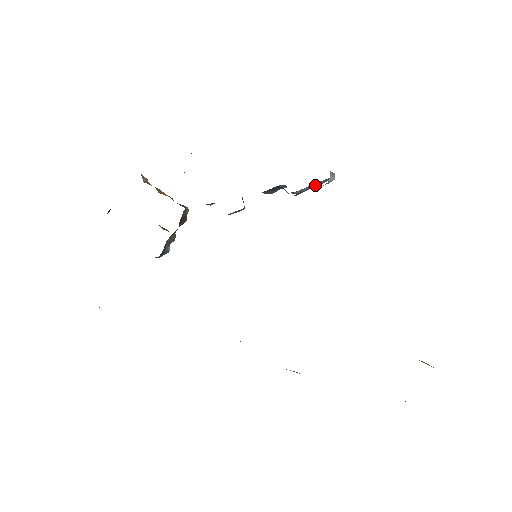
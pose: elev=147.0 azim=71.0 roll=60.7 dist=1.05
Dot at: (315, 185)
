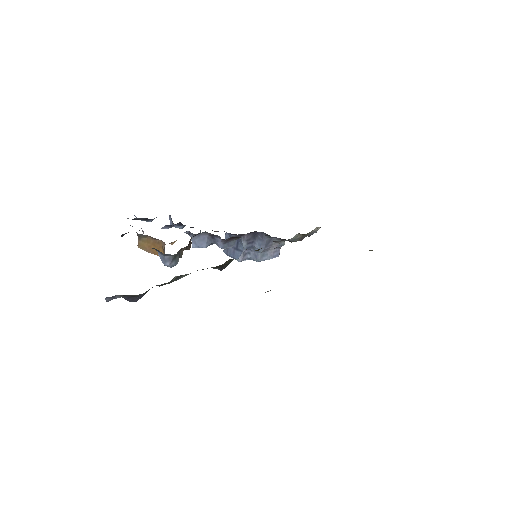
Dot at: (270, 256)
